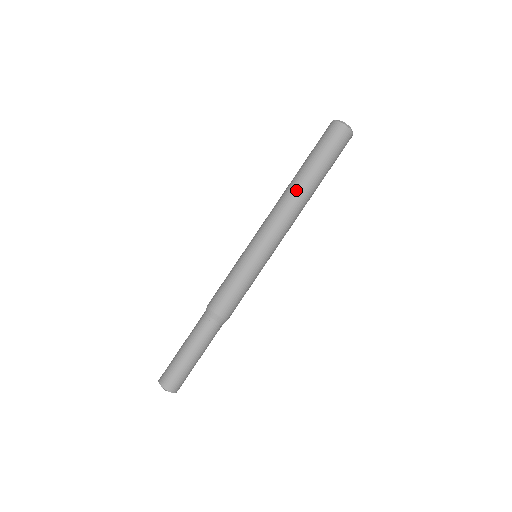
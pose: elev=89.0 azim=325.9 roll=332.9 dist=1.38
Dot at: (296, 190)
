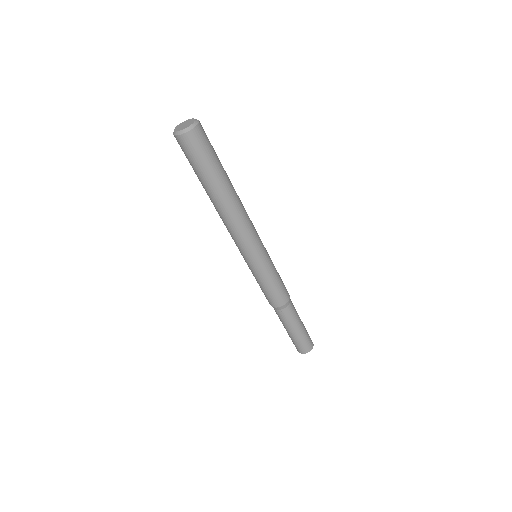
Dot at: (214, 206)
